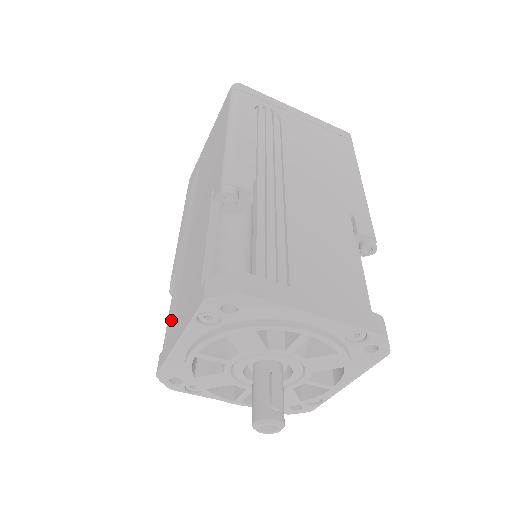
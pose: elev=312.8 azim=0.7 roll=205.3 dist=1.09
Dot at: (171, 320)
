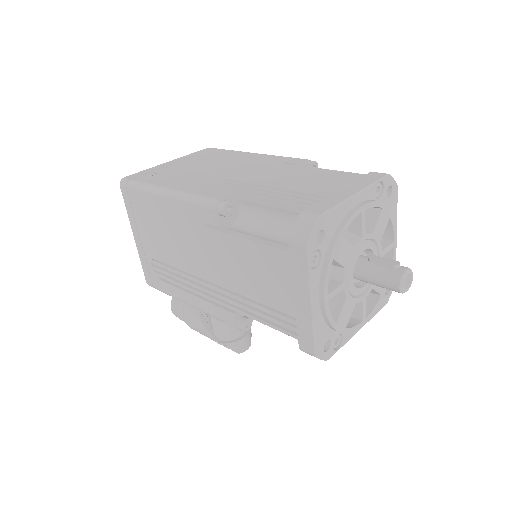
Dot at: (279, 321)
